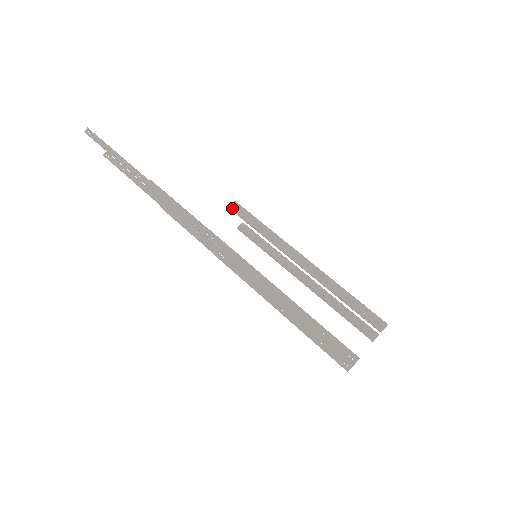
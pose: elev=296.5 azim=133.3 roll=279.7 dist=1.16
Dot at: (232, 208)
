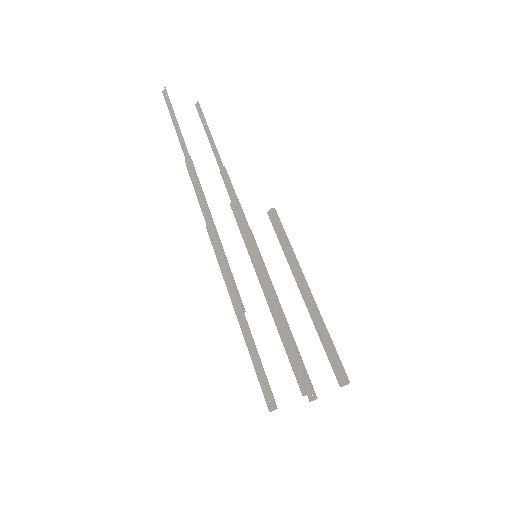
Dot at: (231, 206)
